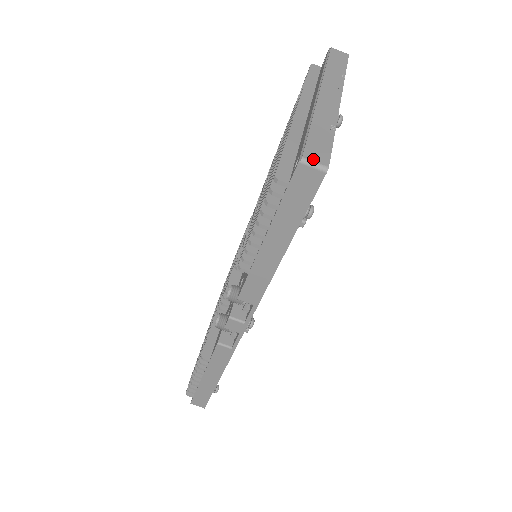
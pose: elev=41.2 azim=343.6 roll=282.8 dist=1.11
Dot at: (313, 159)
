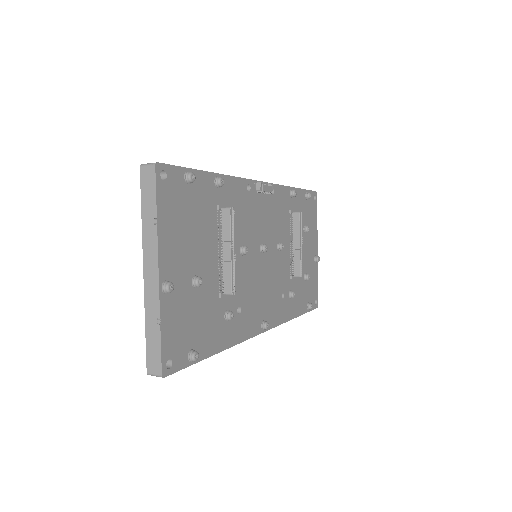
Dot at: (152, 372)
